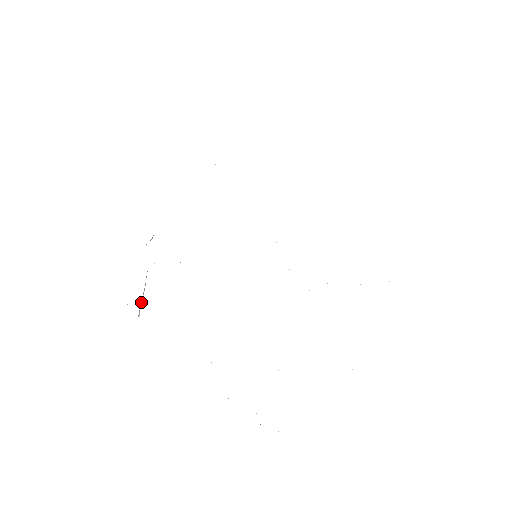
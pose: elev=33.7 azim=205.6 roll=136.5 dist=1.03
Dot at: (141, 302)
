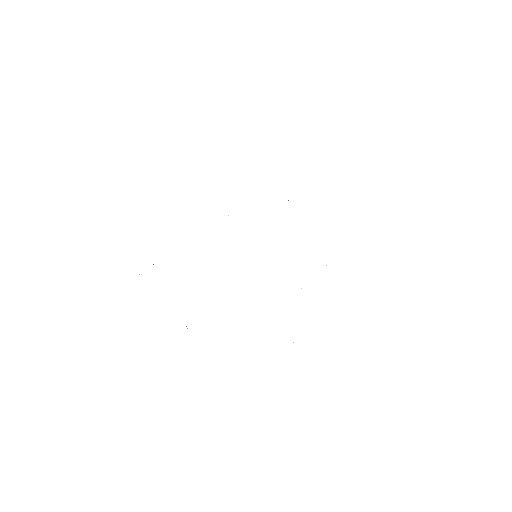
Dot at: occluded
